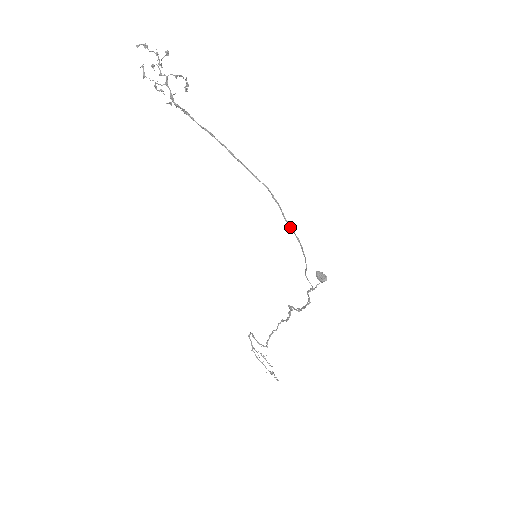
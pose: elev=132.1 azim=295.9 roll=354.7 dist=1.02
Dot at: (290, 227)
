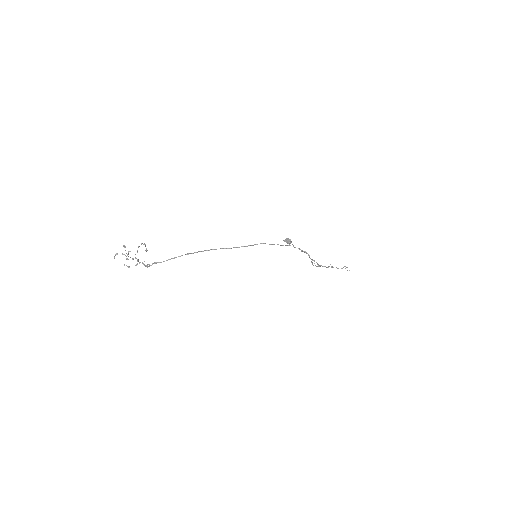
Dot at: (246, 246)
